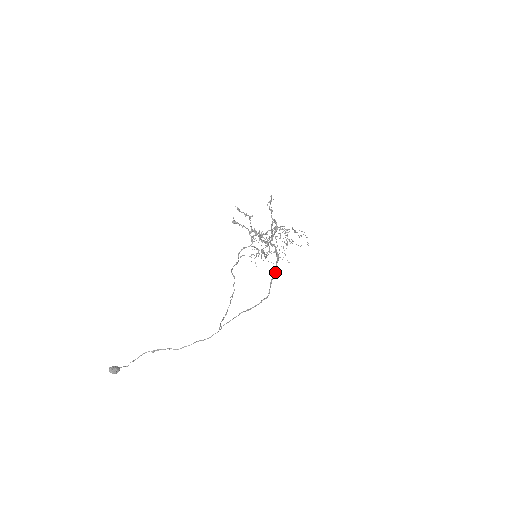
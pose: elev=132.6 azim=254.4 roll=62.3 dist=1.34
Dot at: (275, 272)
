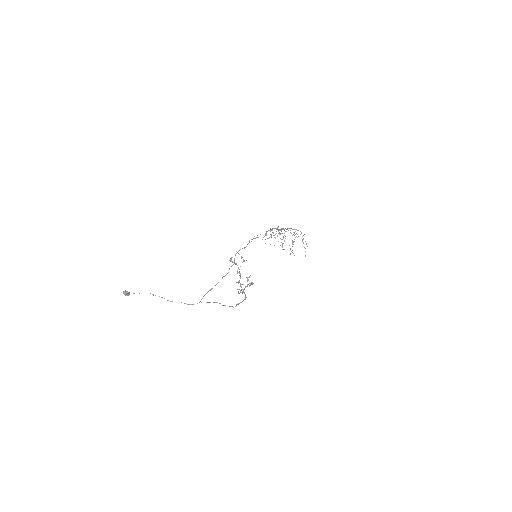
Dot at: occluded
